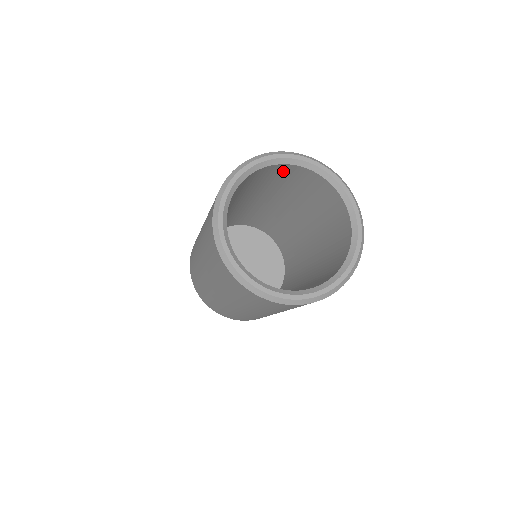
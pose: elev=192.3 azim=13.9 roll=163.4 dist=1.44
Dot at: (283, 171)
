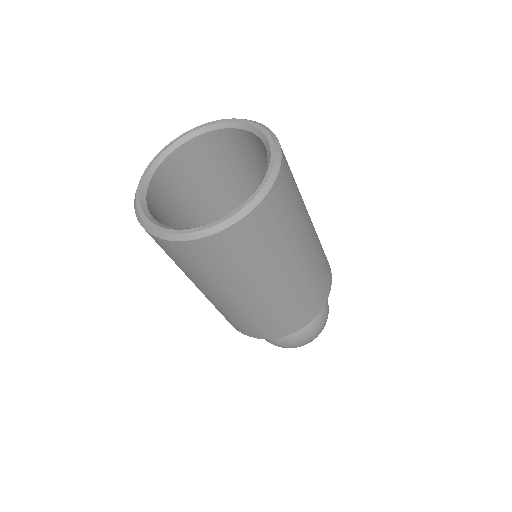
Dot at: (231, 141)
